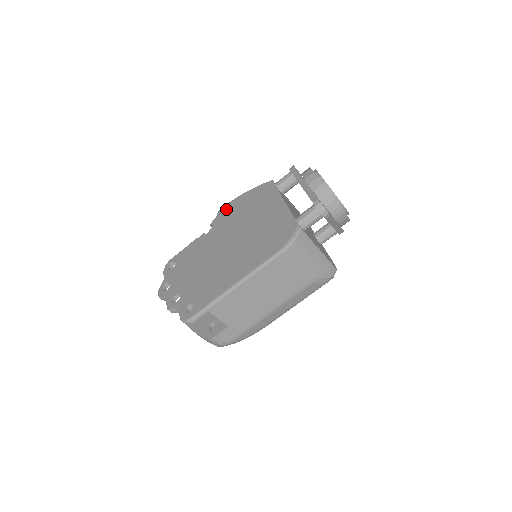
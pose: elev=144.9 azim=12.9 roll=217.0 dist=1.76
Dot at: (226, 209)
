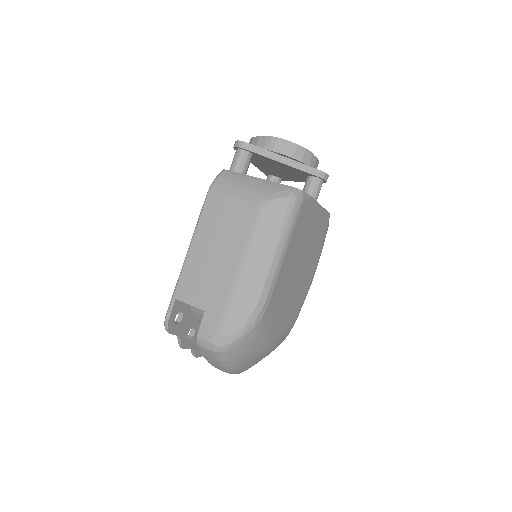
Dot at: occluded
